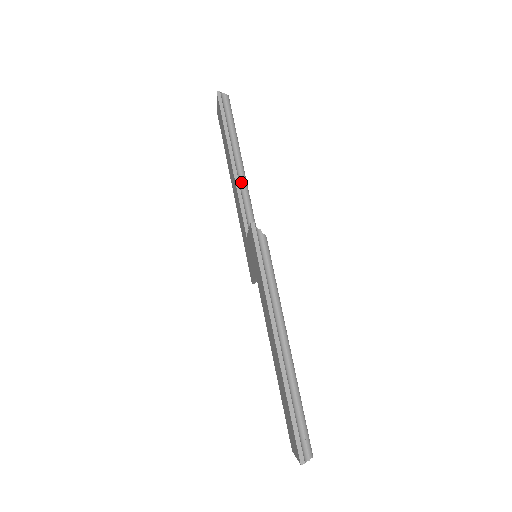
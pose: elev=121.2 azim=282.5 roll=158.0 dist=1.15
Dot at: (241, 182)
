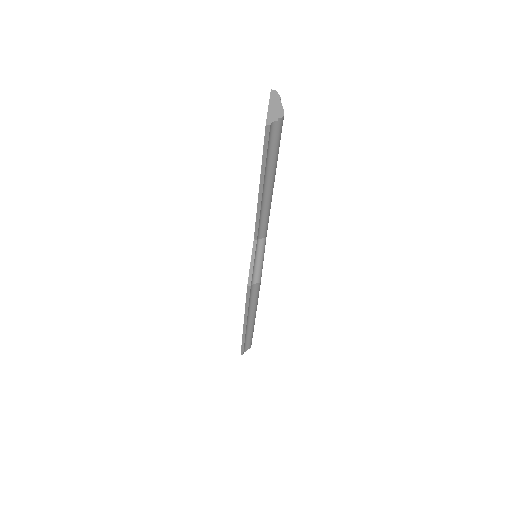
Dot at: (264, 202)
